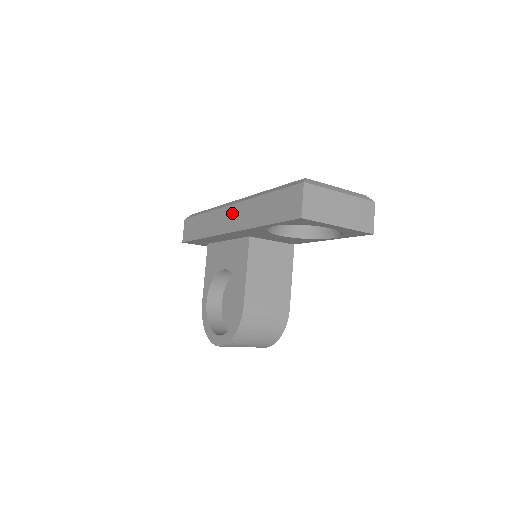
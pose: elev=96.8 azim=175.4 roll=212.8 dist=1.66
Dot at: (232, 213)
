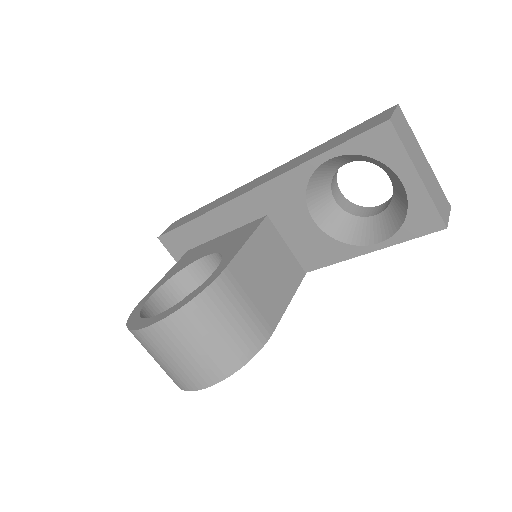
Dot at: (262, 177)
